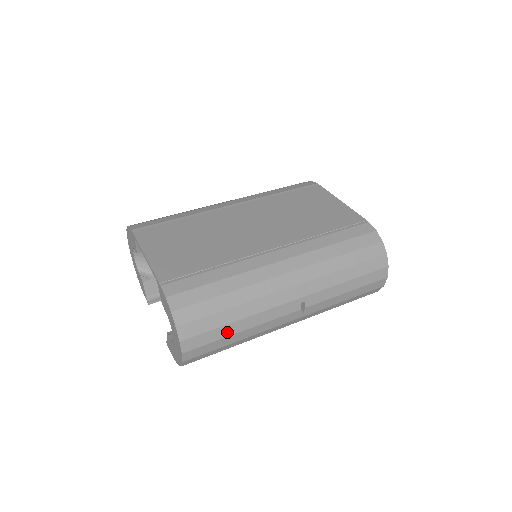
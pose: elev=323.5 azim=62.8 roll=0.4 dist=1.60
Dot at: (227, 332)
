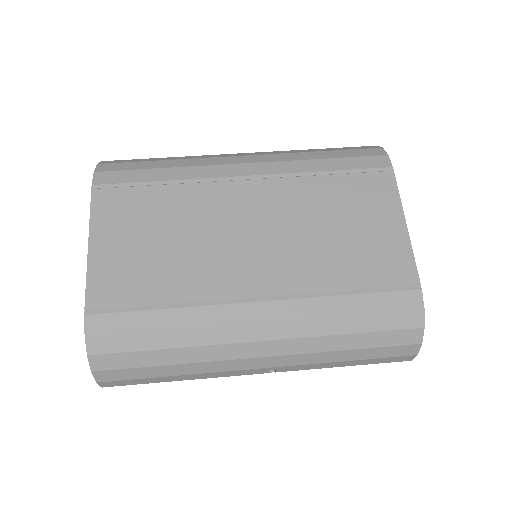
Dot at: (162, 380)
